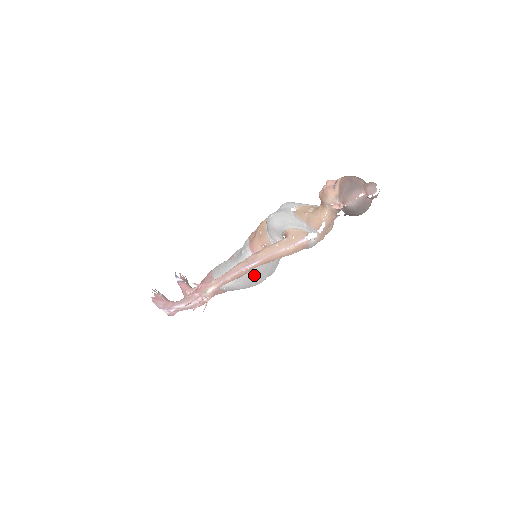
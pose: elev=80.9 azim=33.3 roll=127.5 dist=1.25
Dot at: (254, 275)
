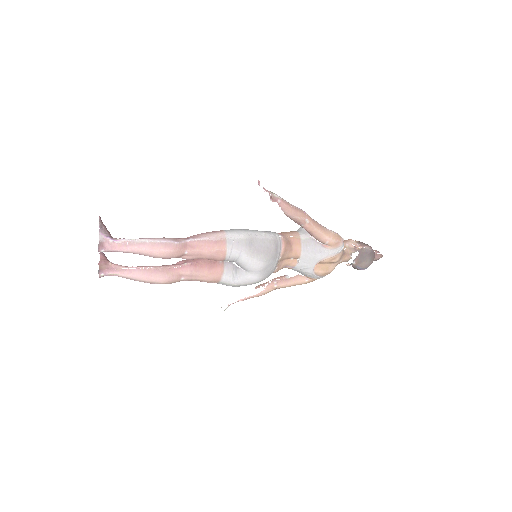
Dot at: (270, 248)
